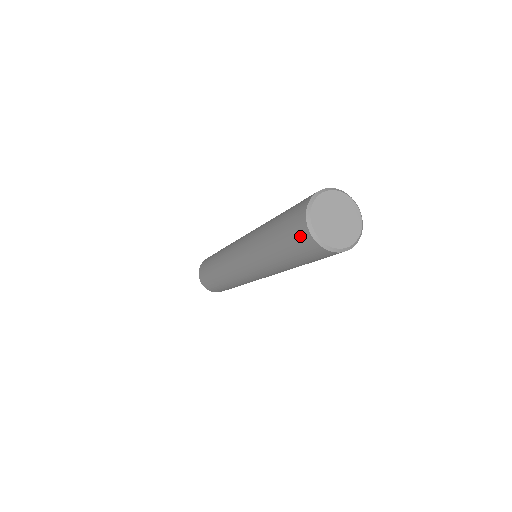
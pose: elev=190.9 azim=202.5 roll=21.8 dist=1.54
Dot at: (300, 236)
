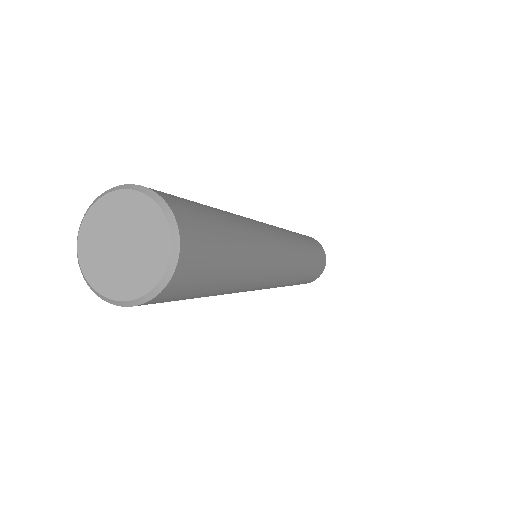
Dot at: occluded
